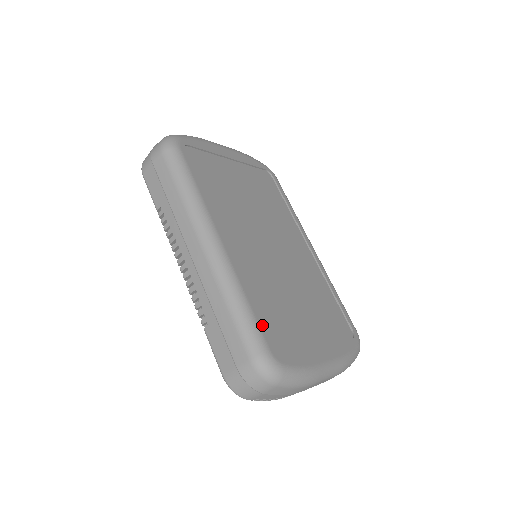
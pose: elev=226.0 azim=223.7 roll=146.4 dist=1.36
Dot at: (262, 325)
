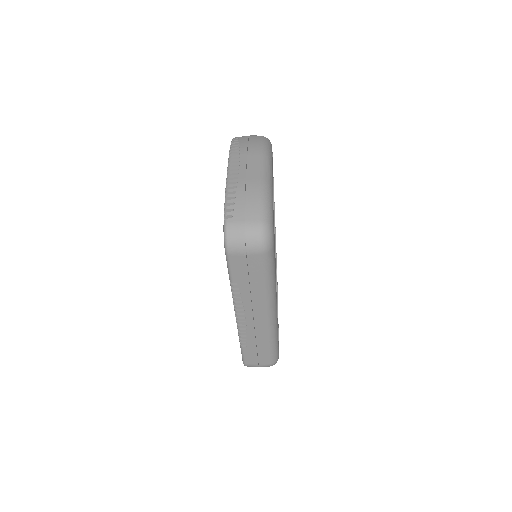
Dot at: occluded
